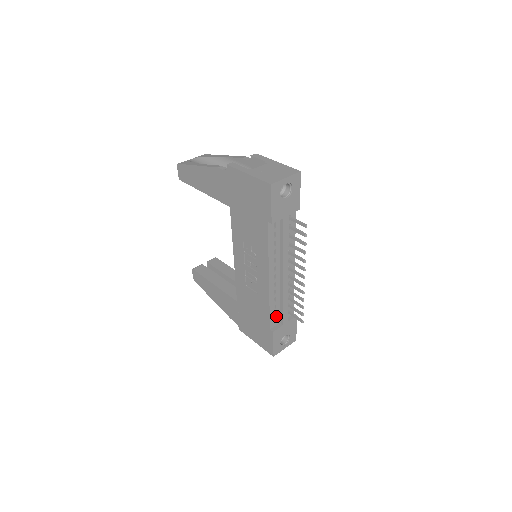
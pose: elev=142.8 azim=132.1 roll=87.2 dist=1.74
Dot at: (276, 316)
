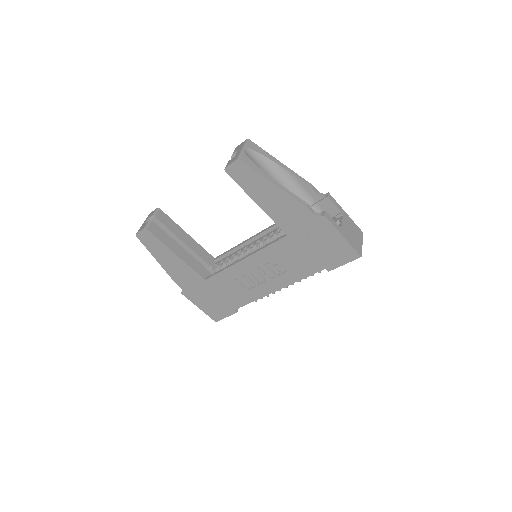
Dot at: occluded
